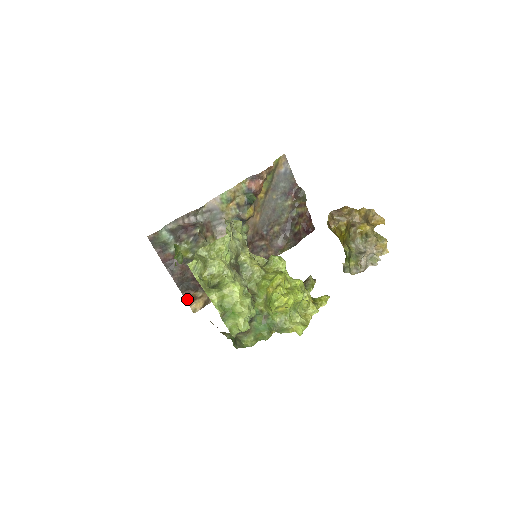
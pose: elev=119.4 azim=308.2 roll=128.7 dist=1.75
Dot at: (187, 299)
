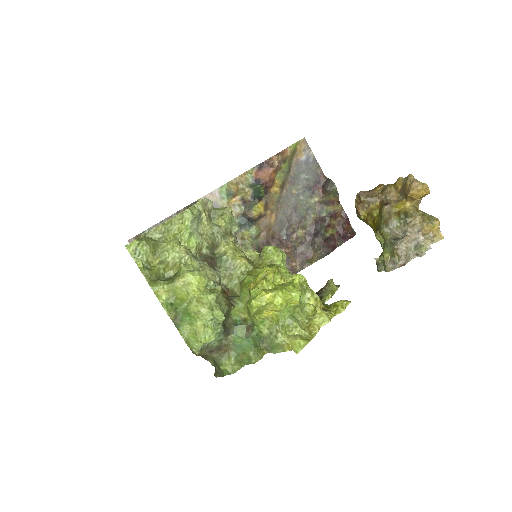
Dot at: occluded
